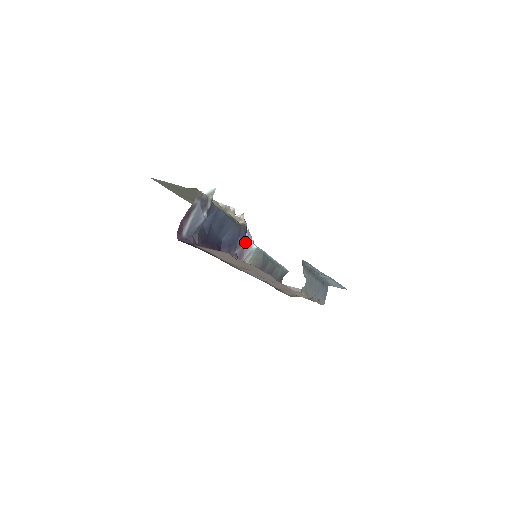
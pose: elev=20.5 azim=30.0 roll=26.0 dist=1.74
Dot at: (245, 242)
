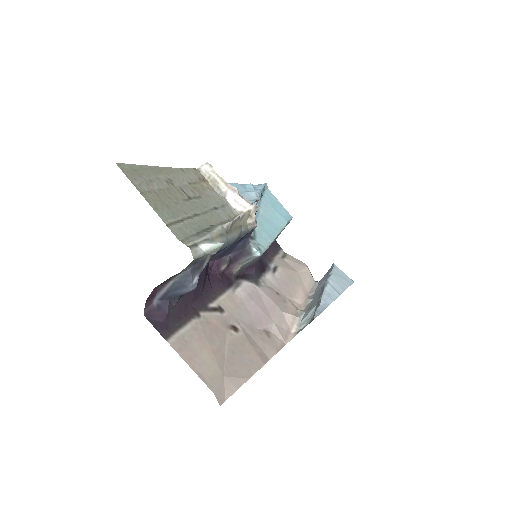
Dot at: (247, 246)
